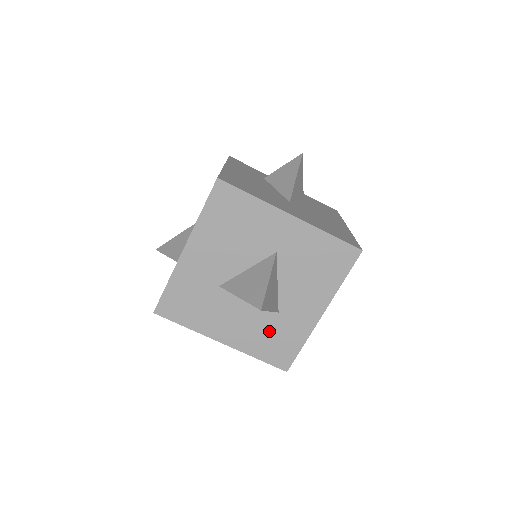
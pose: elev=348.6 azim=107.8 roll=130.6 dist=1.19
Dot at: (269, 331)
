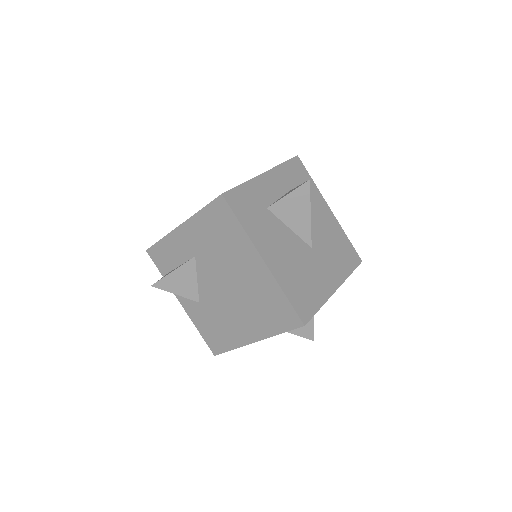
Dot at: occluded
